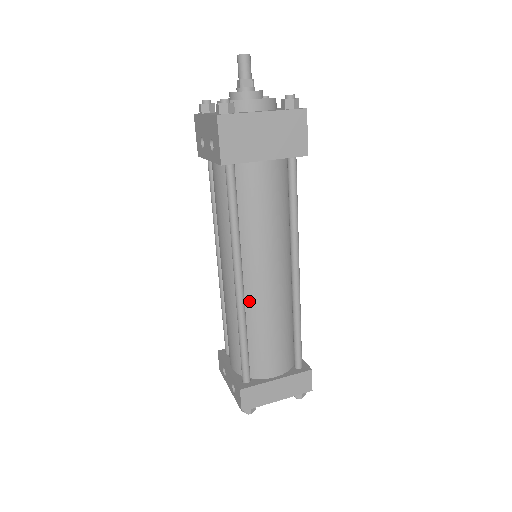
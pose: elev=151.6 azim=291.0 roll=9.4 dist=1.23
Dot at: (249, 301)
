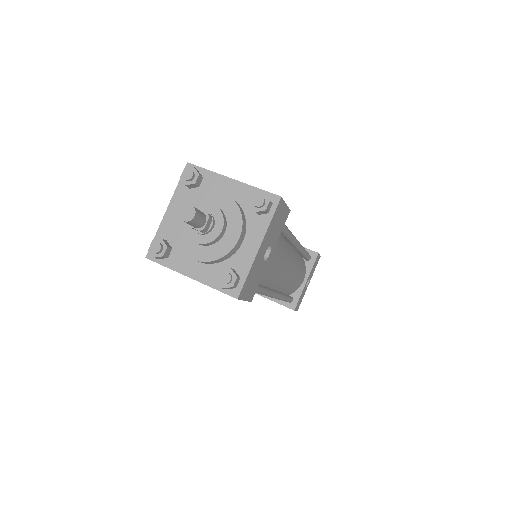
Dot at: occluded
